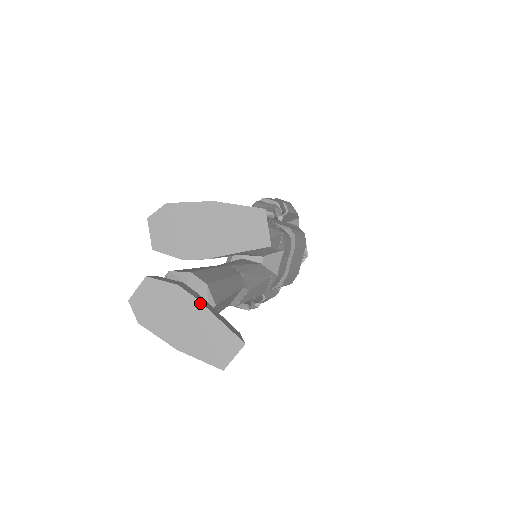
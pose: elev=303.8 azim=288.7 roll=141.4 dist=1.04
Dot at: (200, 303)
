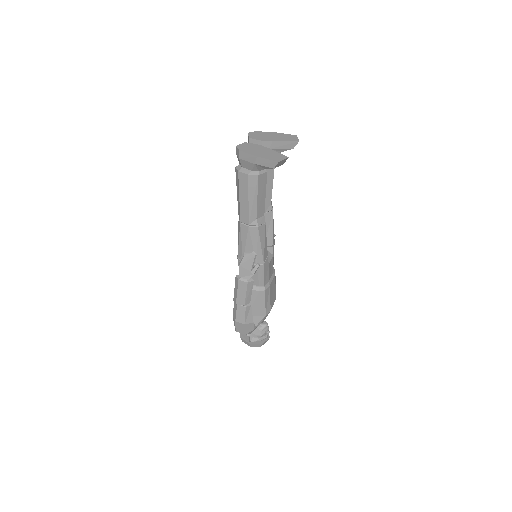
Dot at: (269, 149)
